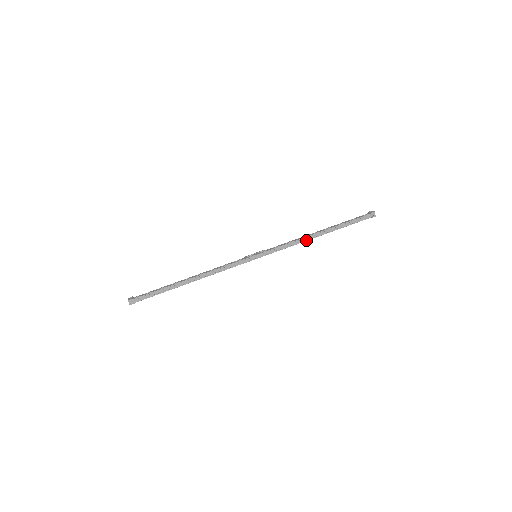
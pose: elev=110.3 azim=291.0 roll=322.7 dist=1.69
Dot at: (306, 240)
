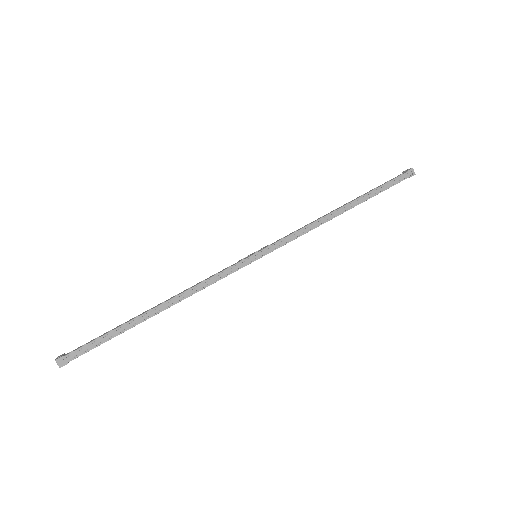
Dot at: (326, 221)
